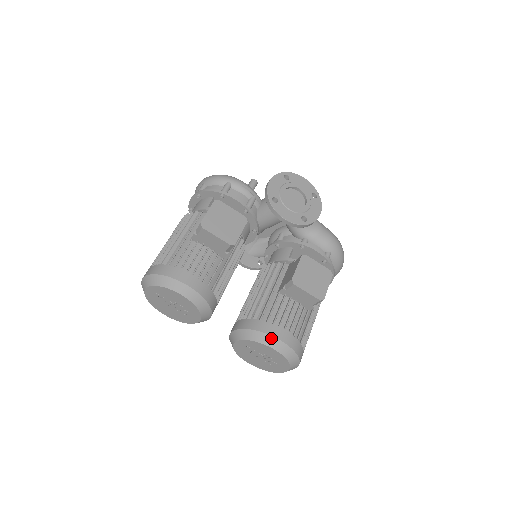
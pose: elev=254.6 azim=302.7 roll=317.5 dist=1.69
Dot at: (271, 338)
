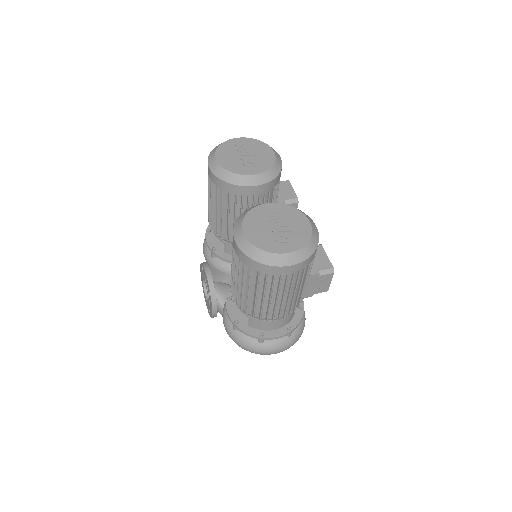
Dot at: (310, 219)
